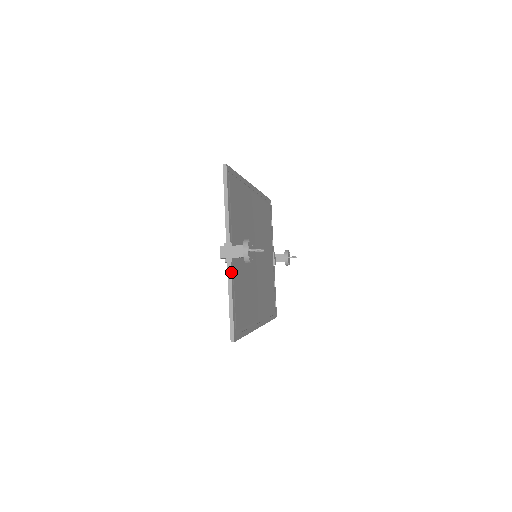
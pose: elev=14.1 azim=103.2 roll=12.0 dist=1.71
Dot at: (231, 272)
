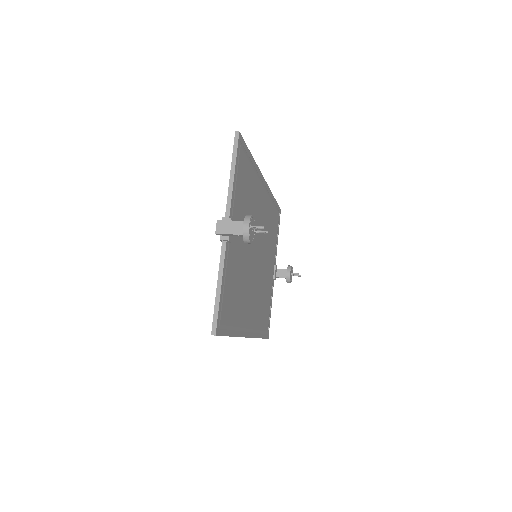
Dot at: (225, 252)
